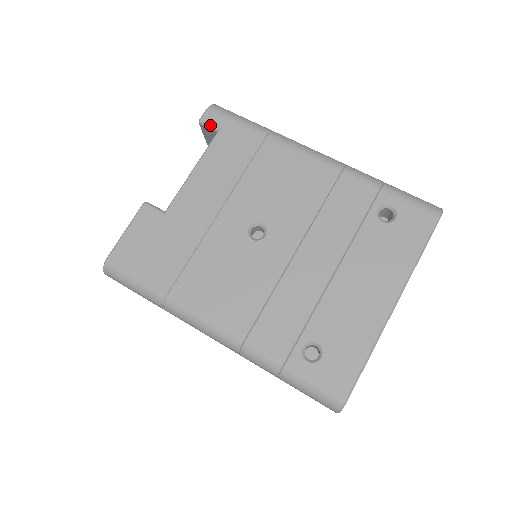
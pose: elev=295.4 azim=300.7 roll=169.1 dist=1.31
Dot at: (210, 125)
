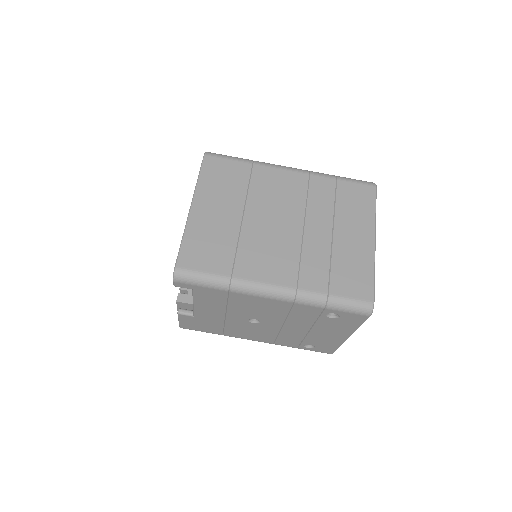
Dot at: occluded
